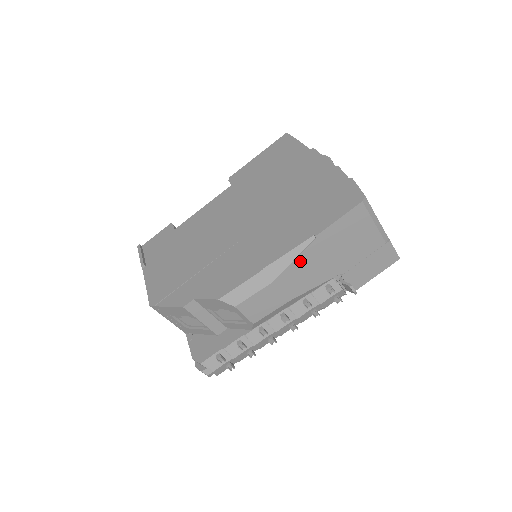
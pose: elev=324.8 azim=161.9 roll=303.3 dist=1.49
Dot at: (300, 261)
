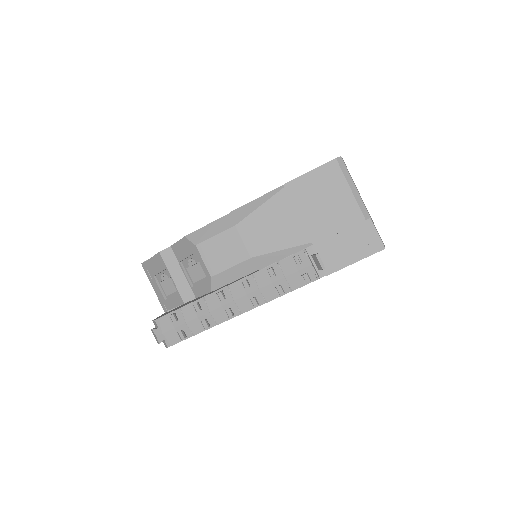
Dot at: (266, 209)
